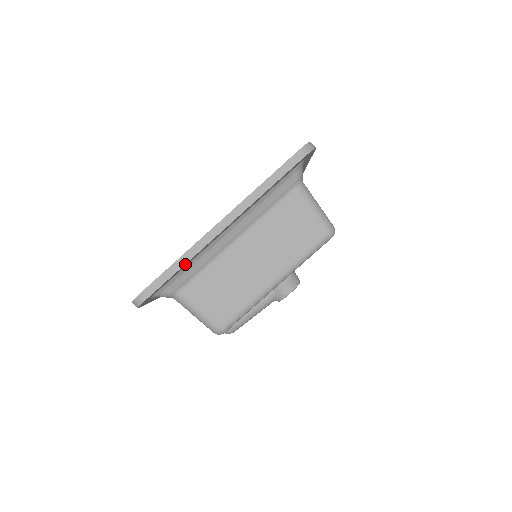
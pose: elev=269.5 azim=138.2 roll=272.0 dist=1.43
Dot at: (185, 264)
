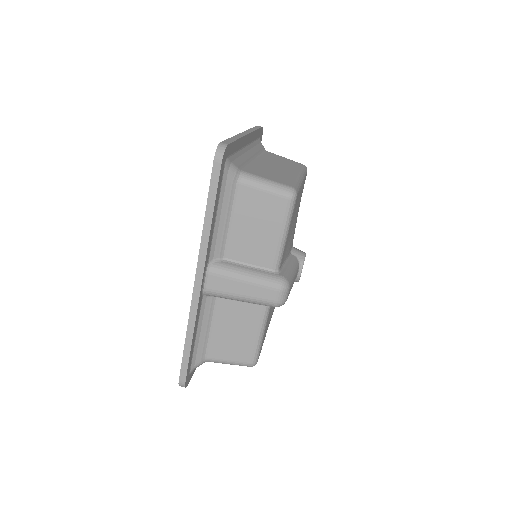
Dot at: (238, 141)
